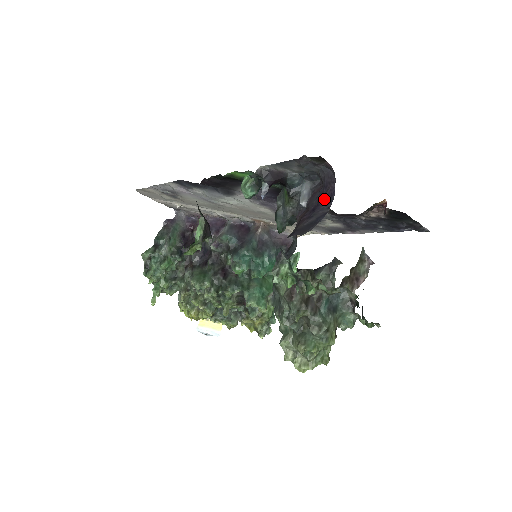
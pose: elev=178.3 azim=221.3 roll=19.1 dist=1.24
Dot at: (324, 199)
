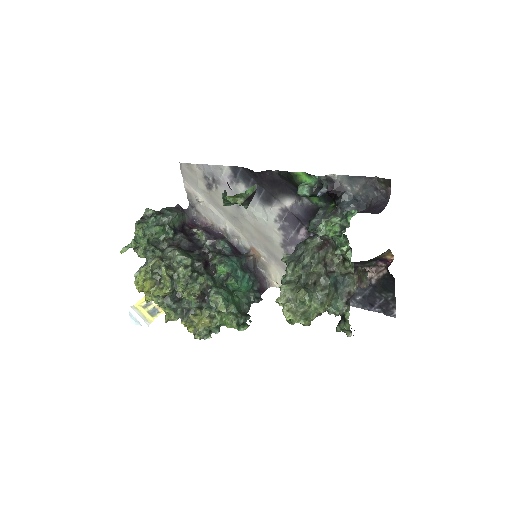
Dot at: (373, 210)
